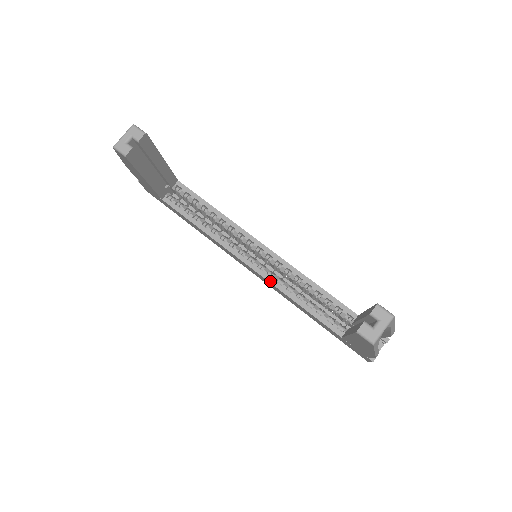
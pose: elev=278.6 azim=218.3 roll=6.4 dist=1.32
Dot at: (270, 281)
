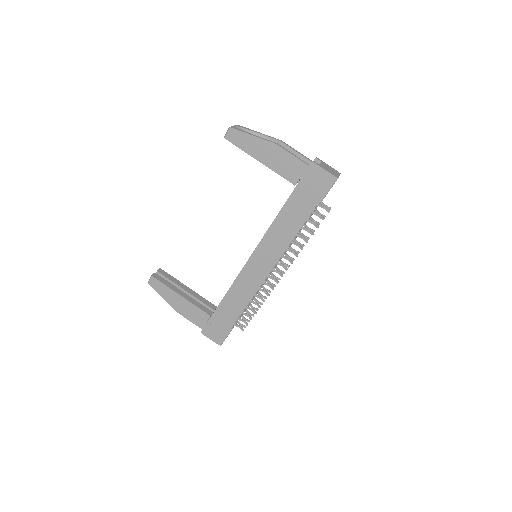
Dot at: (260, 241)
